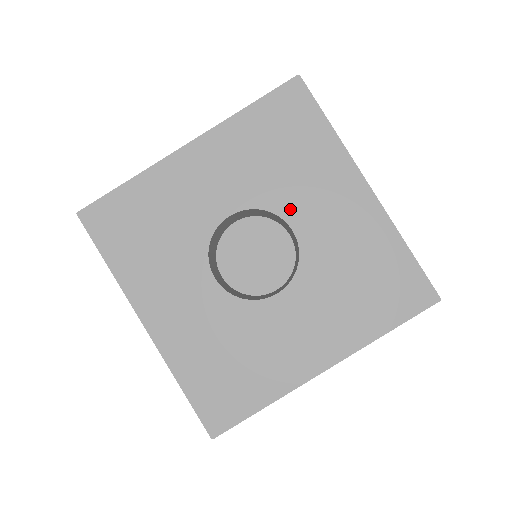
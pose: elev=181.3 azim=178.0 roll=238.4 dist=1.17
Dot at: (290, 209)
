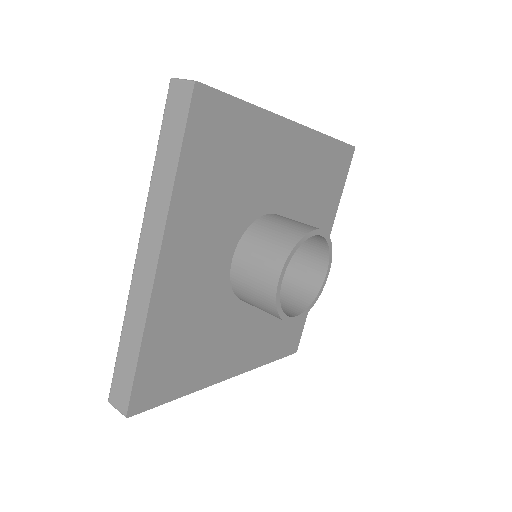
Dot at: (262, 204)
